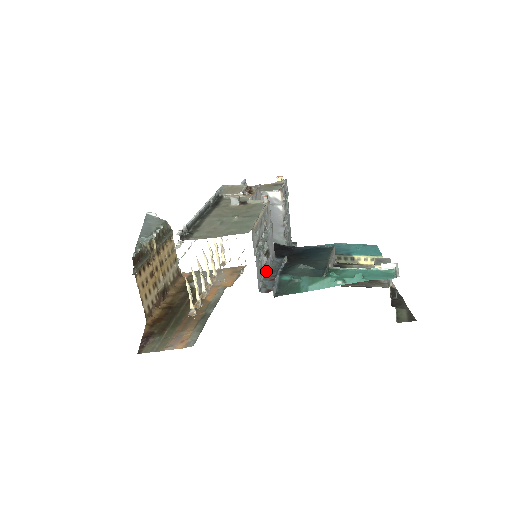
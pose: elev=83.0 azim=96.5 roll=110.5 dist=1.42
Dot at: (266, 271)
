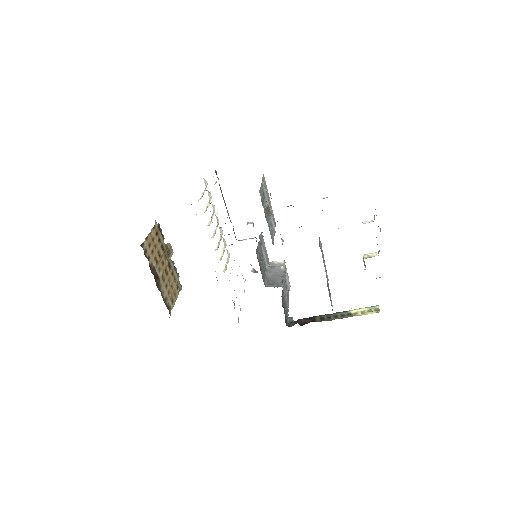
Dot at: (266, 213)
